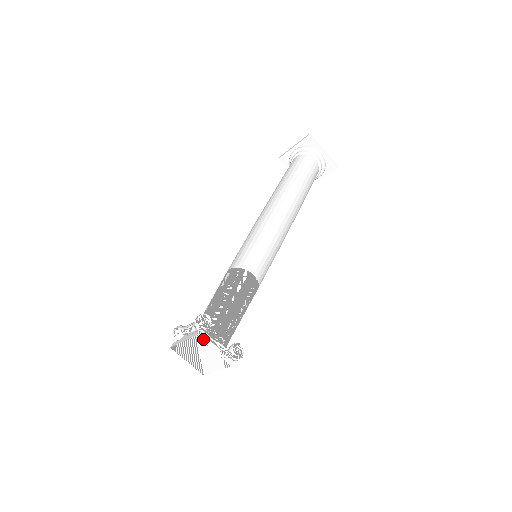
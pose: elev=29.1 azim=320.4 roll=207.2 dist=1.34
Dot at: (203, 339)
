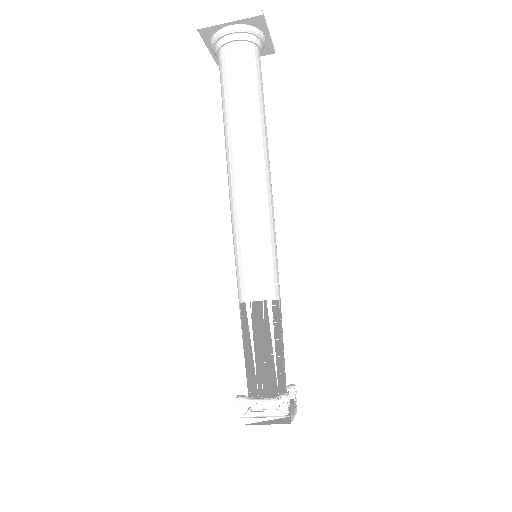
Dot at: (291, 419)
